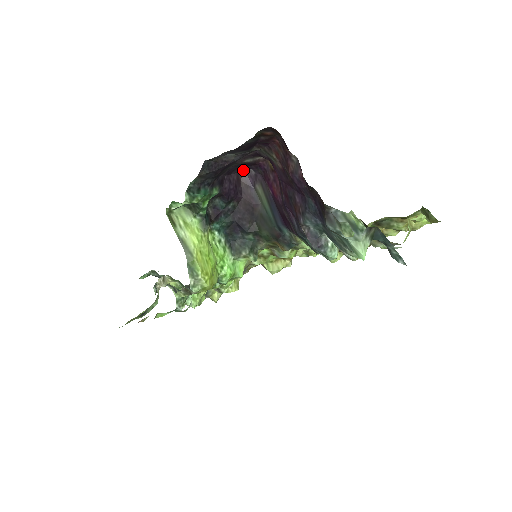
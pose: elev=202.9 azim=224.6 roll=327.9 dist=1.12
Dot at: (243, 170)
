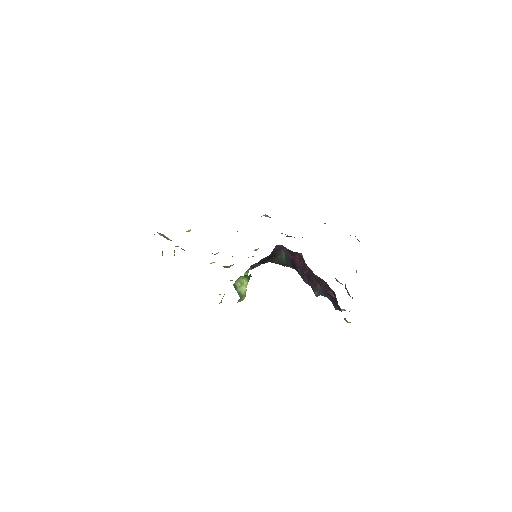
Dot at: (276, 245)
